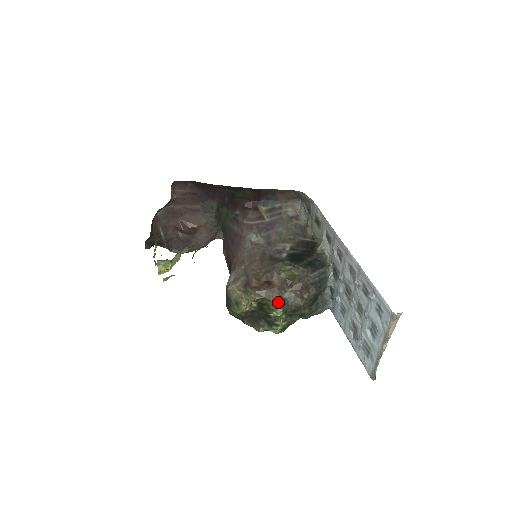
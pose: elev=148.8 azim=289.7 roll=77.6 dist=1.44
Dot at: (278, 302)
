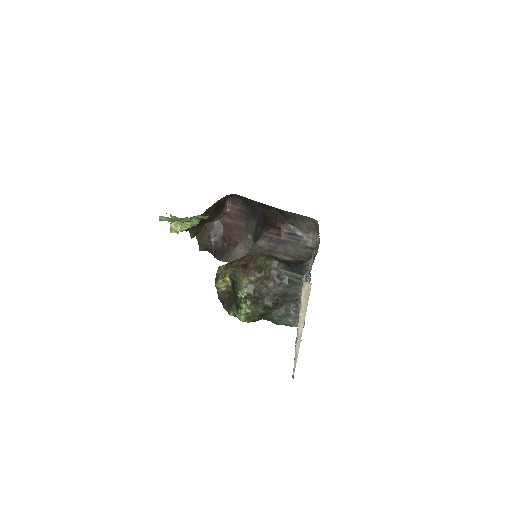
Dot at: (245, 282)
